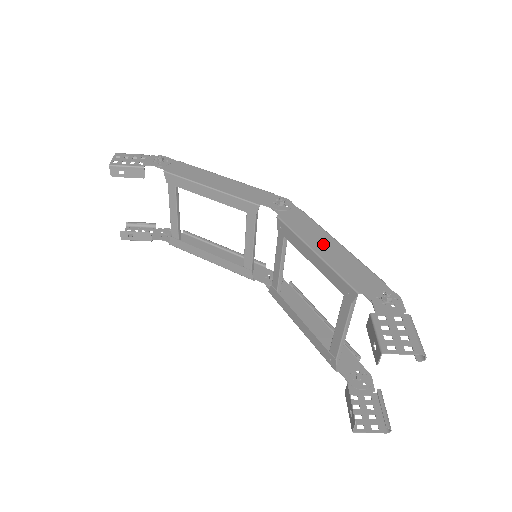
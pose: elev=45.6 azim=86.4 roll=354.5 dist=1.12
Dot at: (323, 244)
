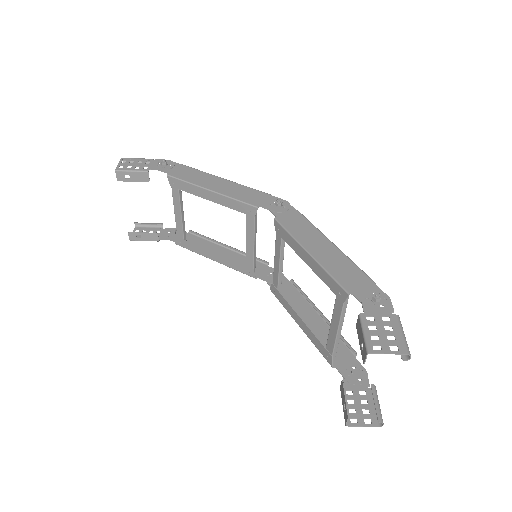
Dot at: (318, 245)
